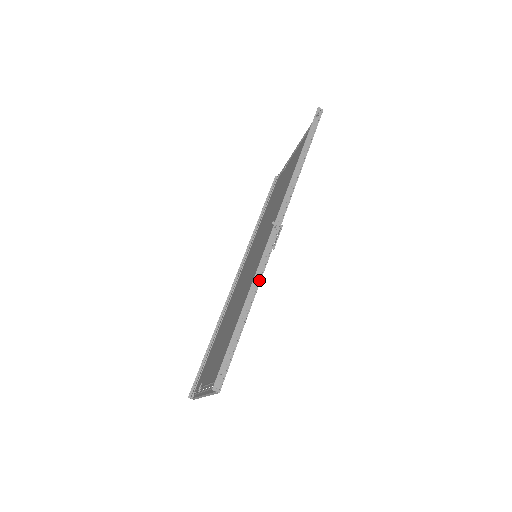
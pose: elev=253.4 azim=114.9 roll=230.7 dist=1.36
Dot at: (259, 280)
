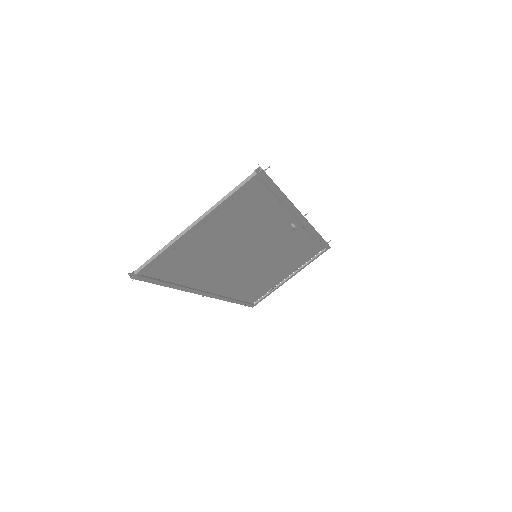
Dot at: (293, 205)
